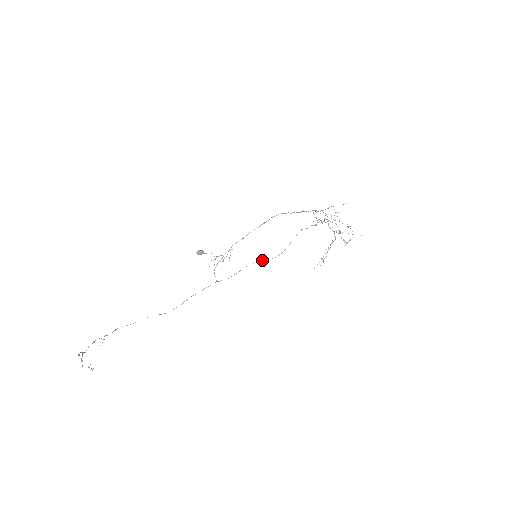
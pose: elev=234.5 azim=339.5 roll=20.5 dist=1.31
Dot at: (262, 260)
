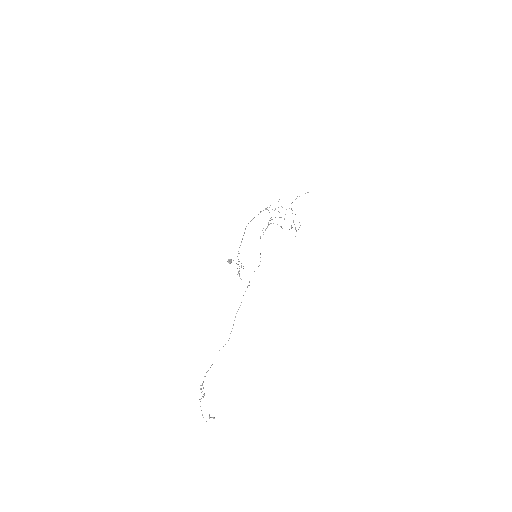
Dot at: occluded
